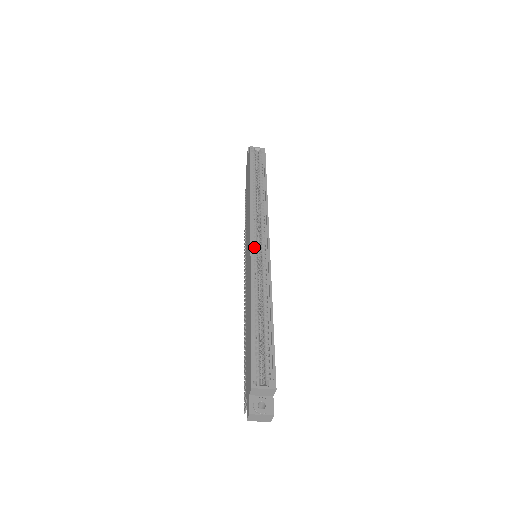
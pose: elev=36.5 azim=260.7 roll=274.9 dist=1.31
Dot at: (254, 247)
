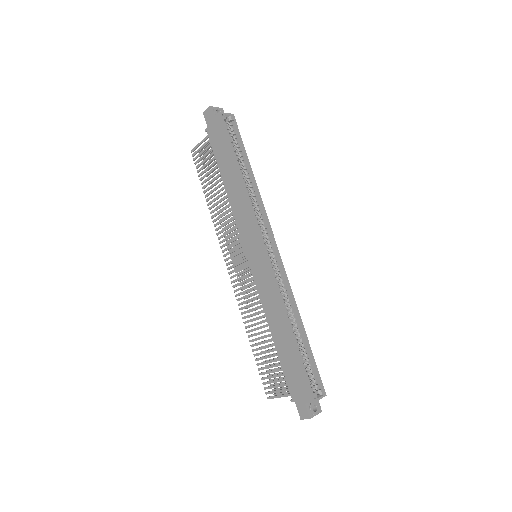
Dot at: (269, 257)
